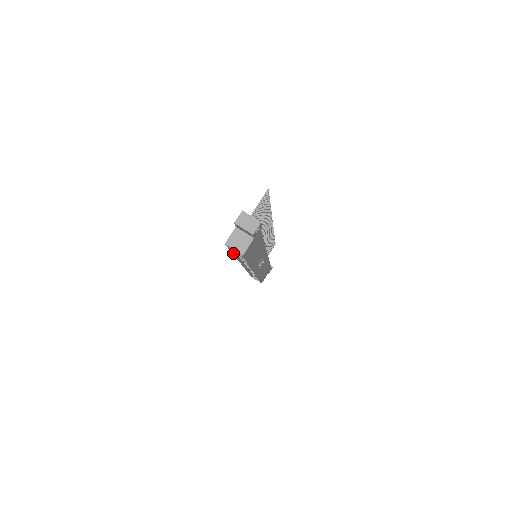
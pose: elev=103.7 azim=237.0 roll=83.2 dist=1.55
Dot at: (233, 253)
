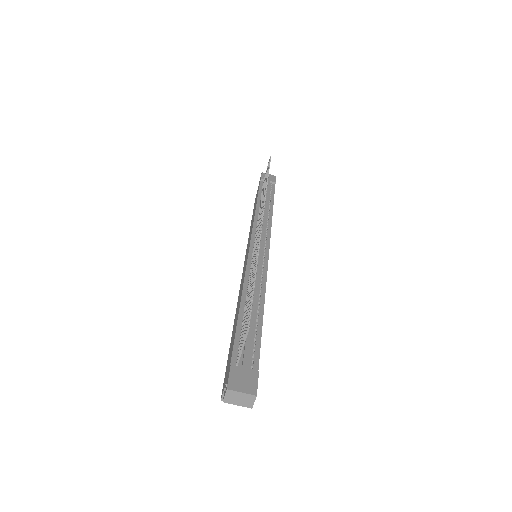
Dot at: occluded
